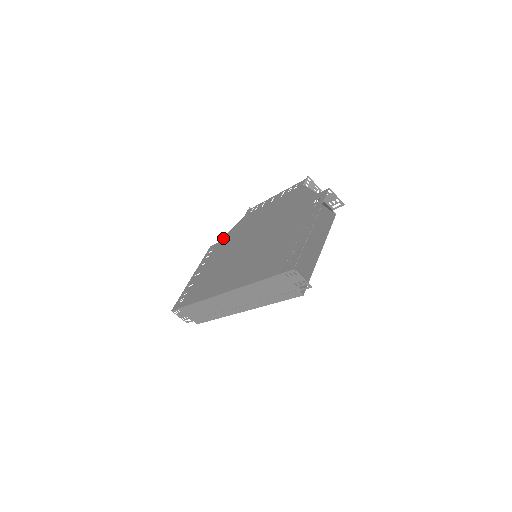
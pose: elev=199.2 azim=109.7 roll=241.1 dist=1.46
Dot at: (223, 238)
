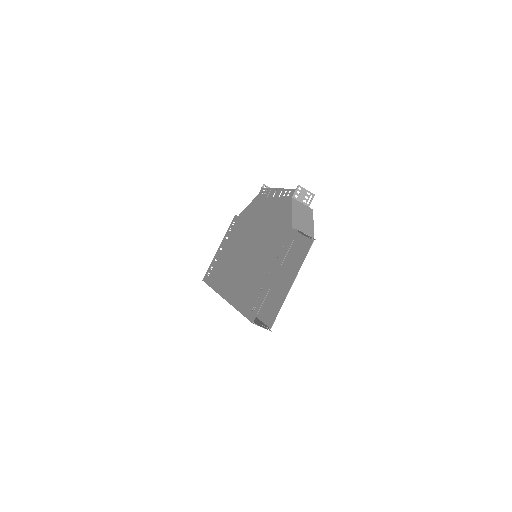
Dot at: (242, 214)
